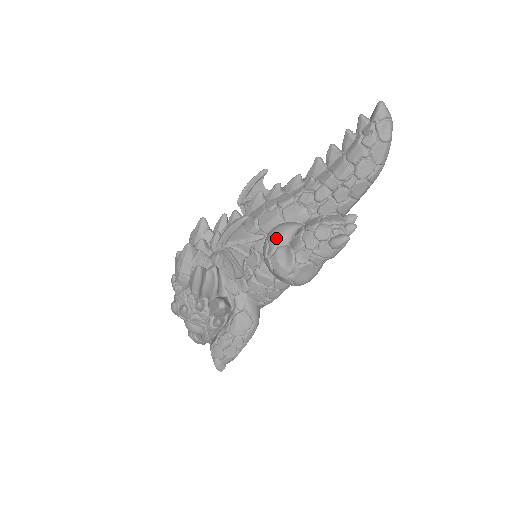
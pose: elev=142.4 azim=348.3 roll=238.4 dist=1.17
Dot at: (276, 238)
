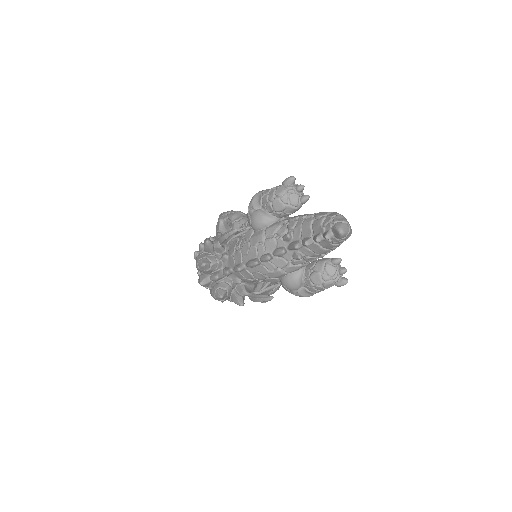
Dot at: (294, 289)
